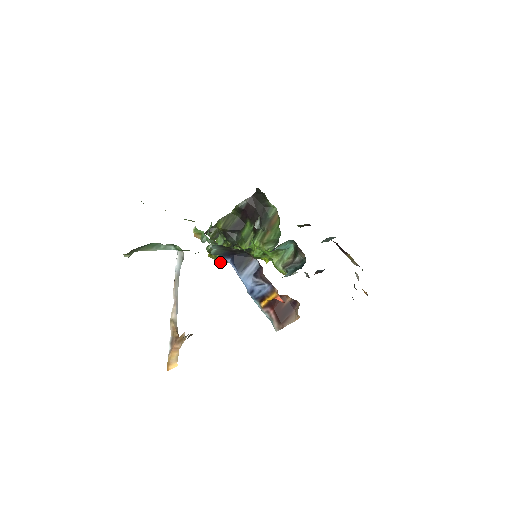
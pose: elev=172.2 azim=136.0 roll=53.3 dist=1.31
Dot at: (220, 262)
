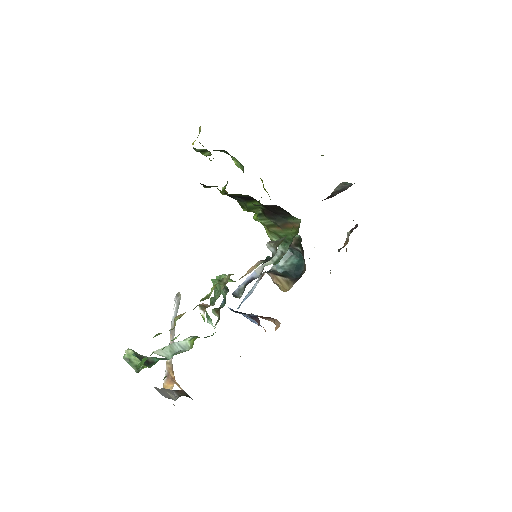
Dot at: occluded
